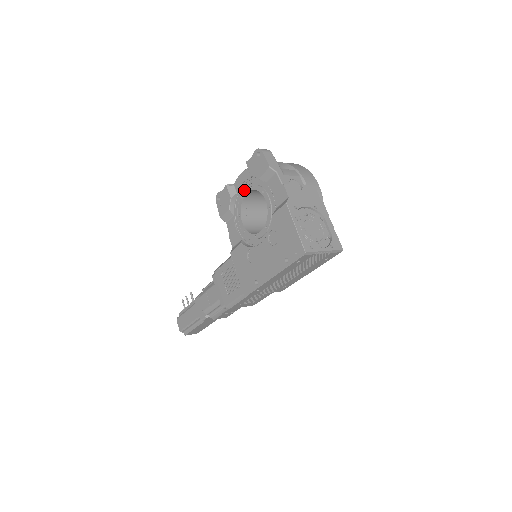
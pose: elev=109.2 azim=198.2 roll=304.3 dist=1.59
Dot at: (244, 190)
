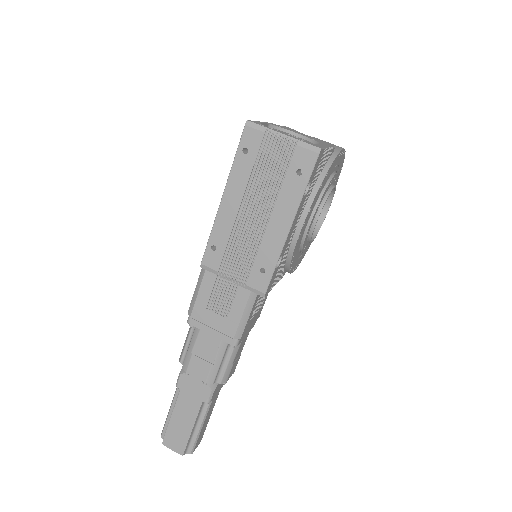
Dot at: occluded
